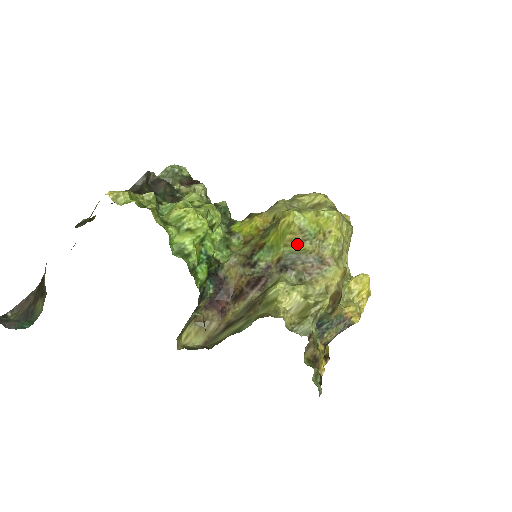
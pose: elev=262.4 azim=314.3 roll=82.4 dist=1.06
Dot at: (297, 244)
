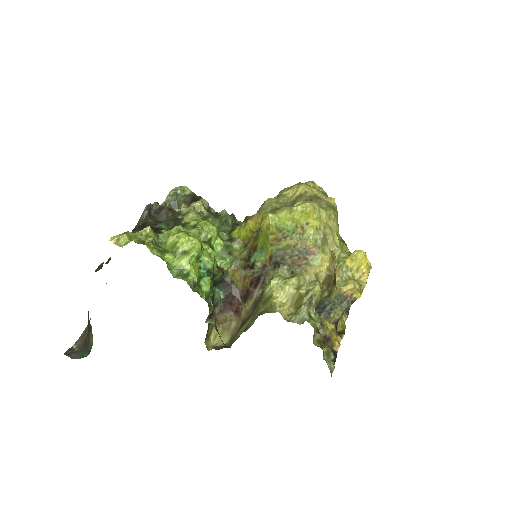
Dot at: (280, 242)
